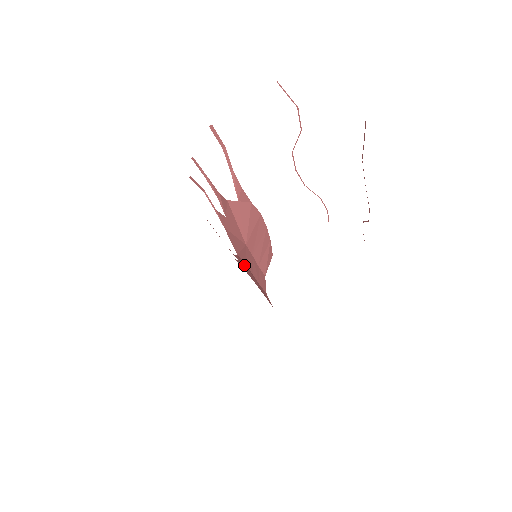
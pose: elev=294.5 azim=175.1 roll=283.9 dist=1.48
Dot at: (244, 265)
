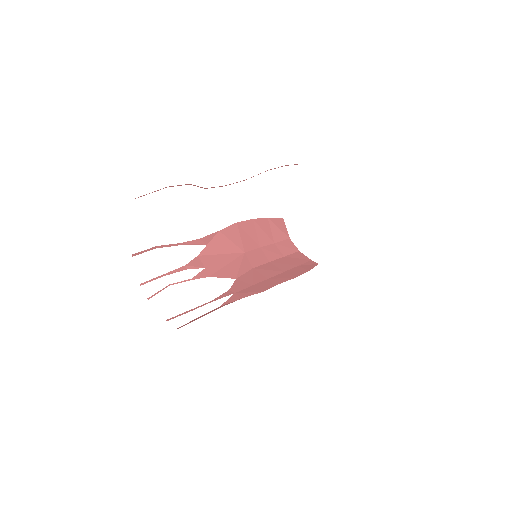
Dot at: (247, 279)
